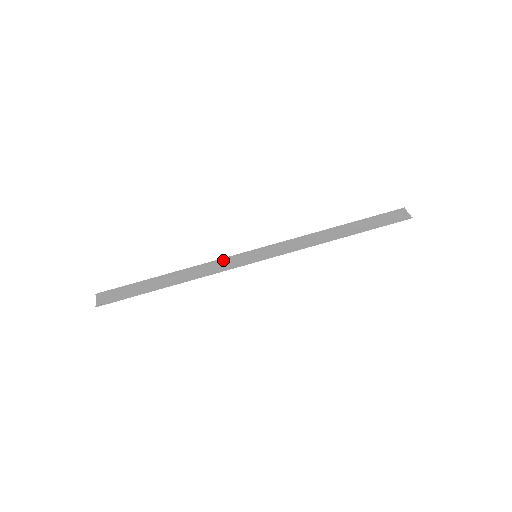
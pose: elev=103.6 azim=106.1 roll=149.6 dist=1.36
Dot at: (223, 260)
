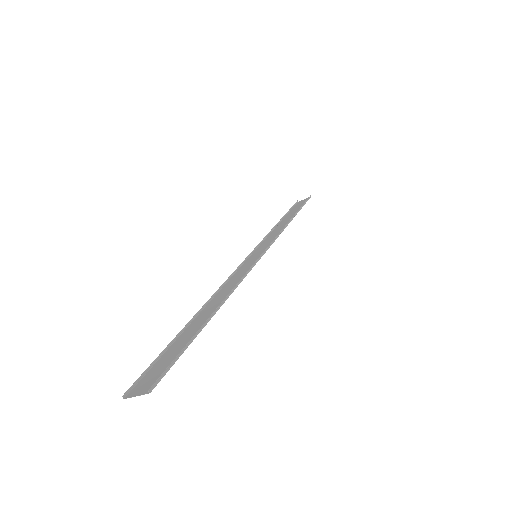
Dot at: (233, 276)
